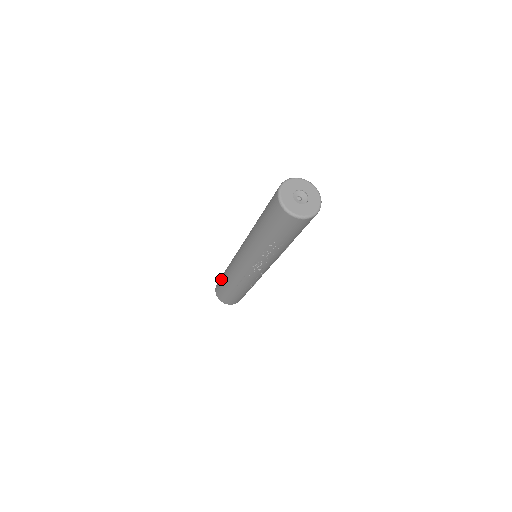
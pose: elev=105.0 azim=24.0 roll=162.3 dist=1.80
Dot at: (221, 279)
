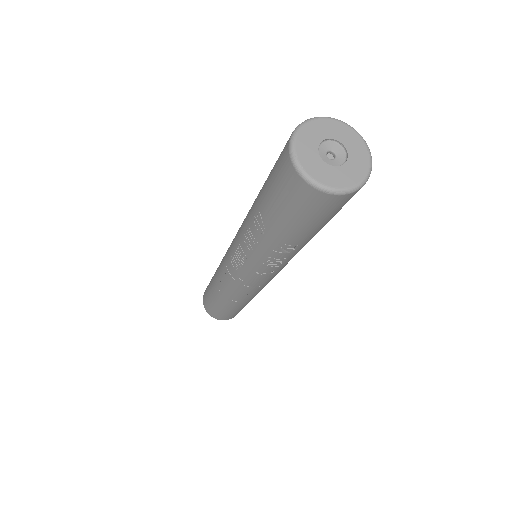
Dot at: occluded
